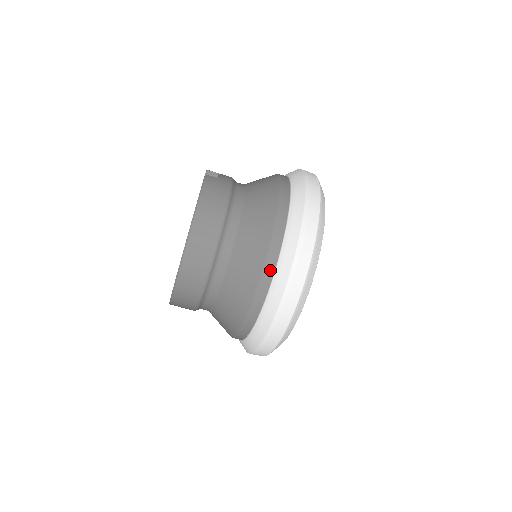
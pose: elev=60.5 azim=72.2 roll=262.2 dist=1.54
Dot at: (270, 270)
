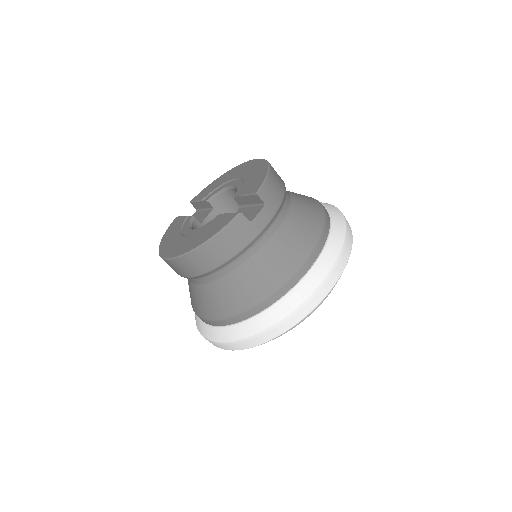
Dot at: (218, 323)
